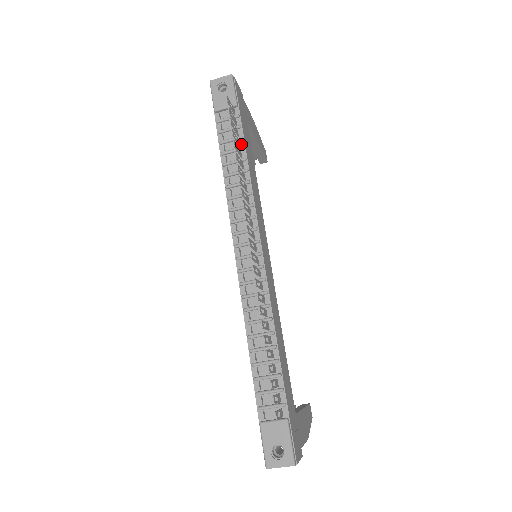
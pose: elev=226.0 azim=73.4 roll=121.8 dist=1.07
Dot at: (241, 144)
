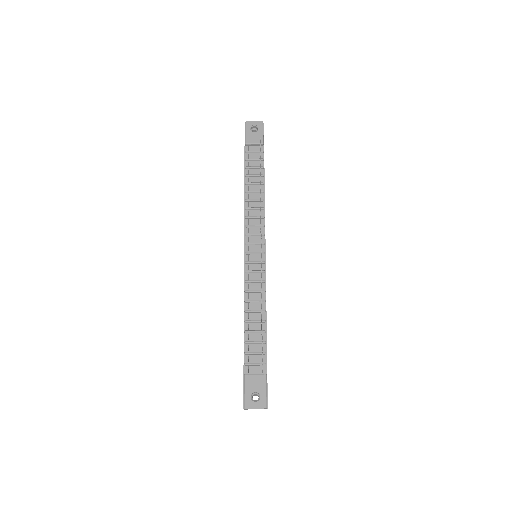
Dot at: (262, 172)
